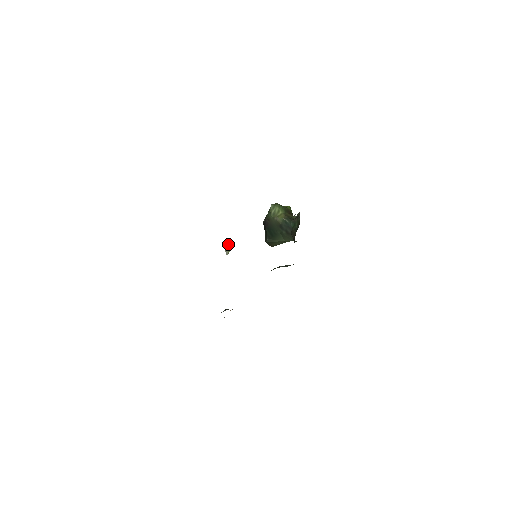
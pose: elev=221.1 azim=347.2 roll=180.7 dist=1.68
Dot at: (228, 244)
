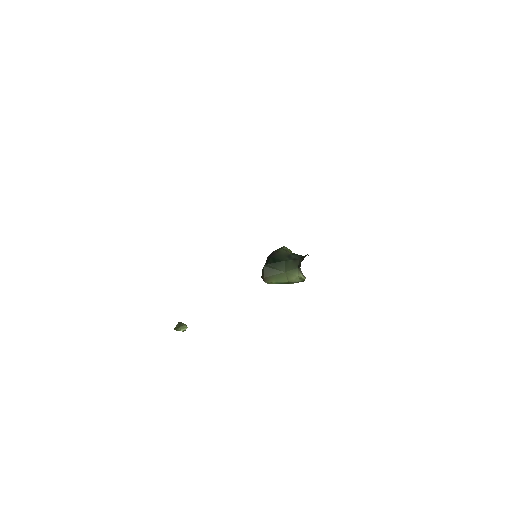
Dot at: (182, 324)
